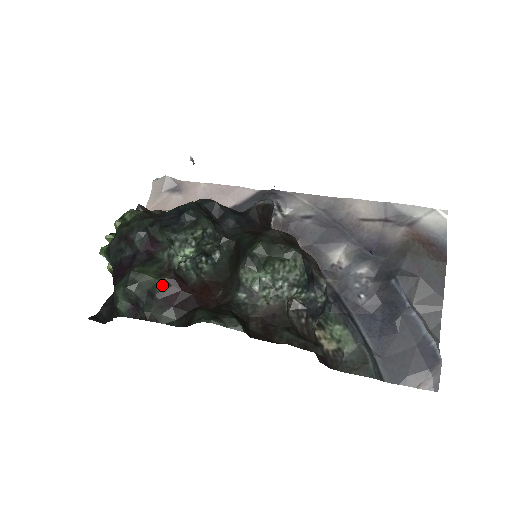
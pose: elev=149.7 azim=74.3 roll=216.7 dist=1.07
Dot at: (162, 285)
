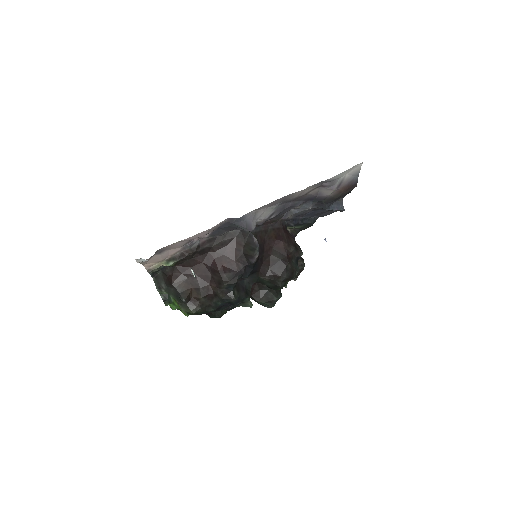
Dot at: occluded
